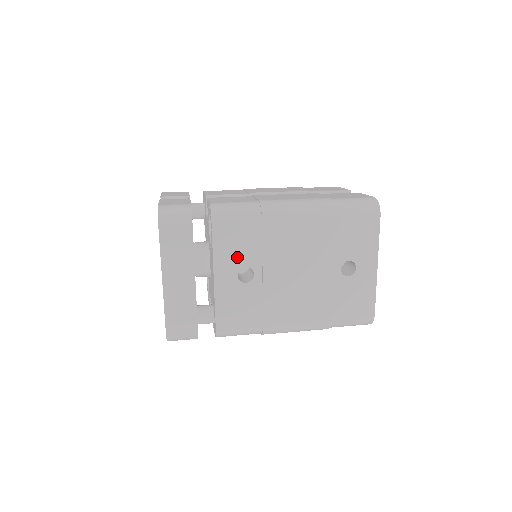
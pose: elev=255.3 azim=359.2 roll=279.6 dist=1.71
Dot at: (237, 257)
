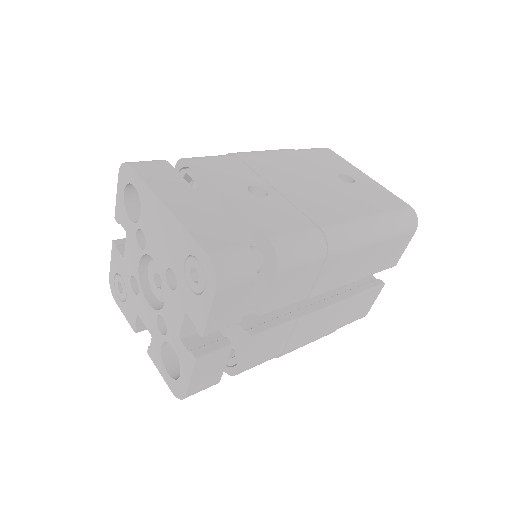
Dot at: (236, 180)
